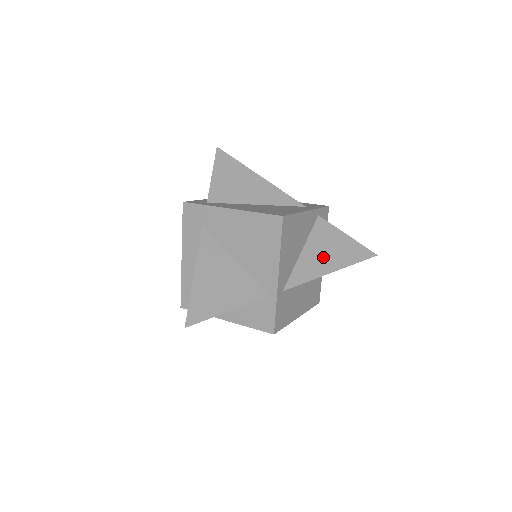
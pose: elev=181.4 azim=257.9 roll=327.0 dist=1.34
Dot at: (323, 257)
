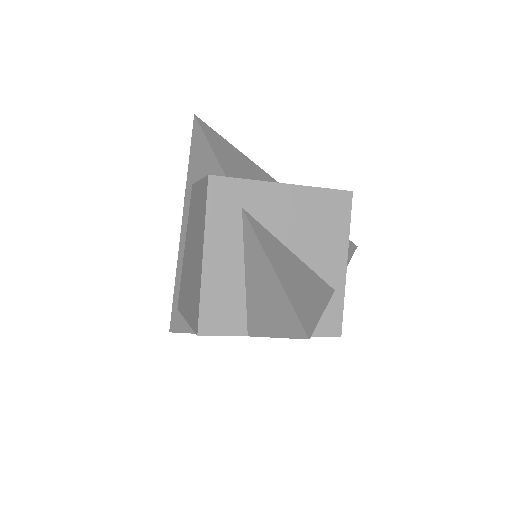
Dot at: occluded
